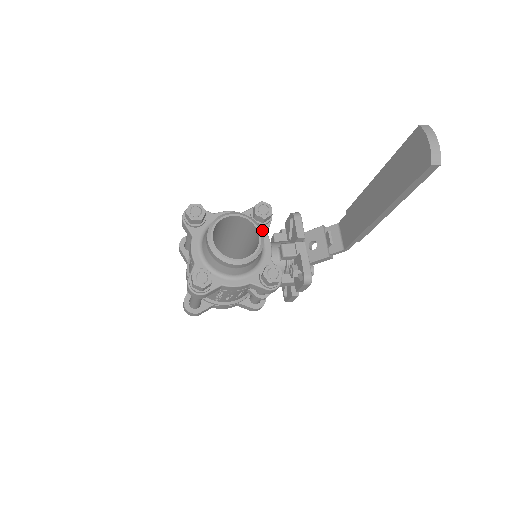
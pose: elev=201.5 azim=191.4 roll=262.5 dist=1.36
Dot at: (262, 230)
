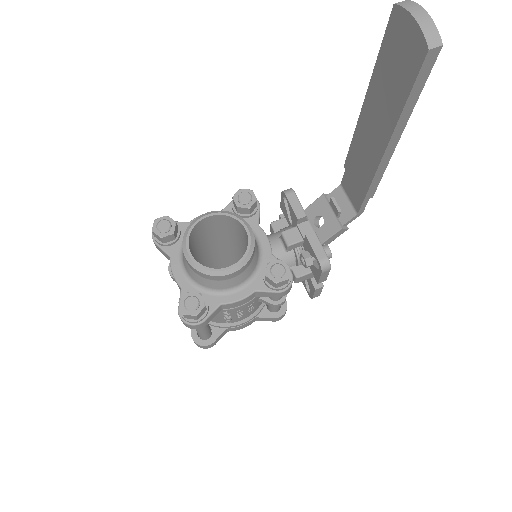
Dot at: (251, 223)
